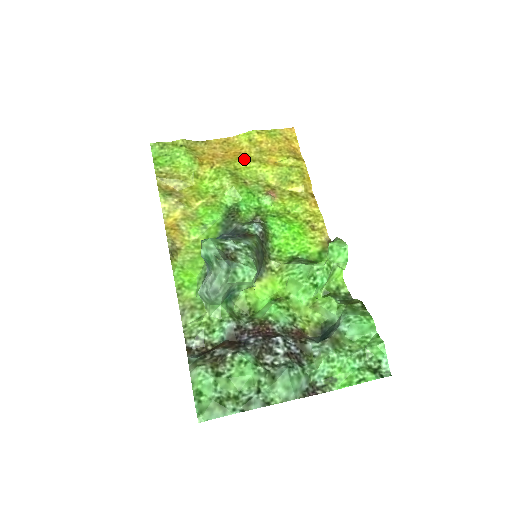
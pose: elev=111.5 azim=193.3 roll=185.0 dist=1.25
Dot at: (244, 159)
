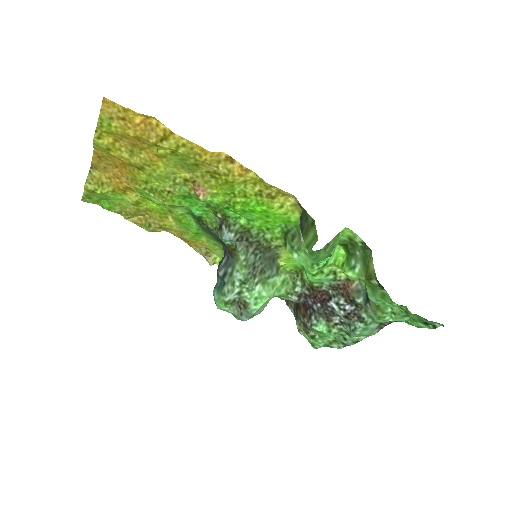
Dot at: (135, 169)
